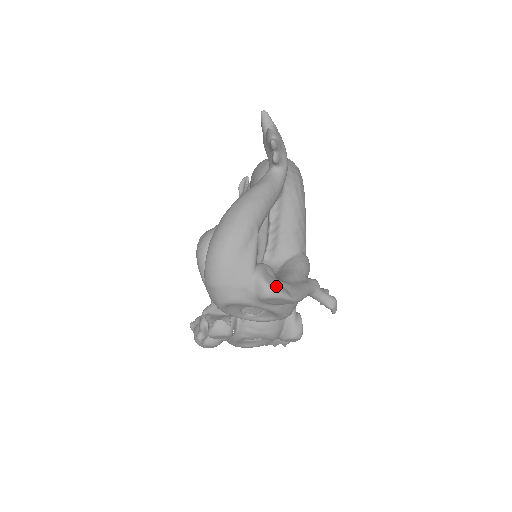
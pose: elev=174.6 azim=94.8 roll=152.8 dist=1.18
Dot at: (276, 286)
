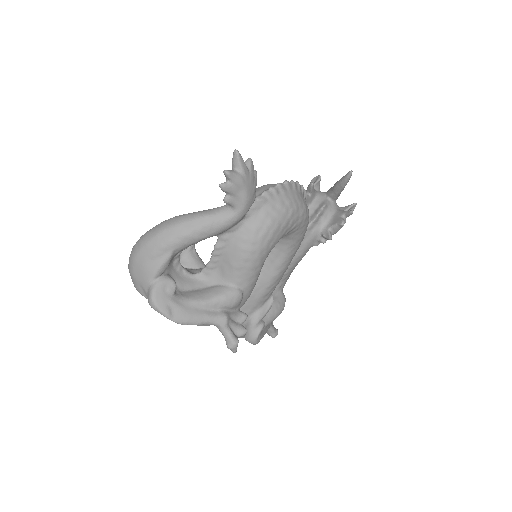
Dot at: (160, 303)
